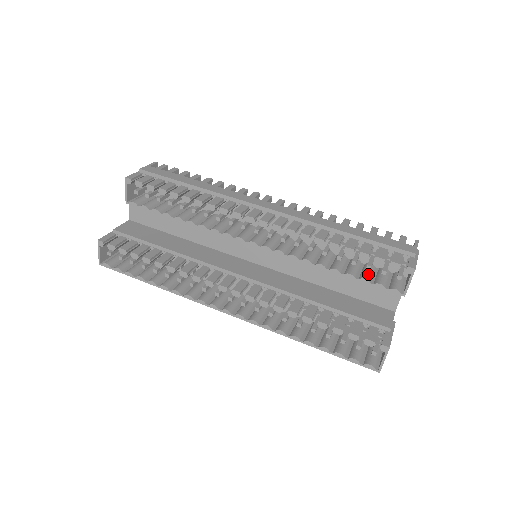
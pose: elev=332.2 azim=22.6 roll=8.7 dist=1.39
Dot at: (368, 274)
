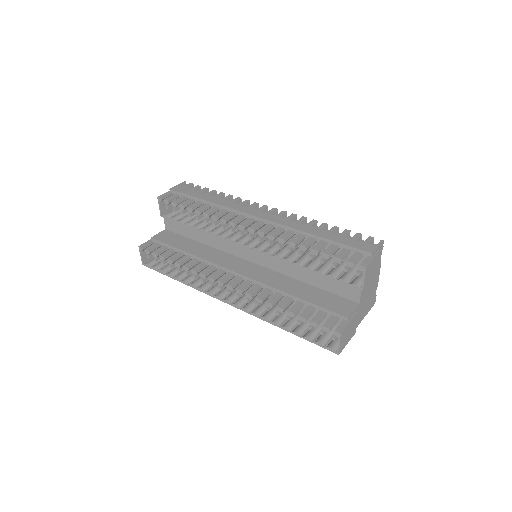
Dot at: (336, 271)
